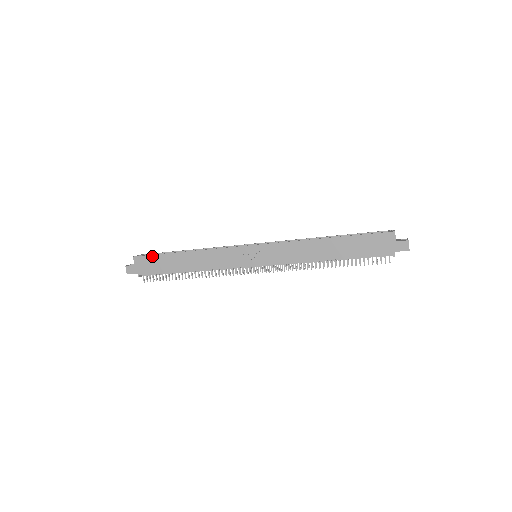
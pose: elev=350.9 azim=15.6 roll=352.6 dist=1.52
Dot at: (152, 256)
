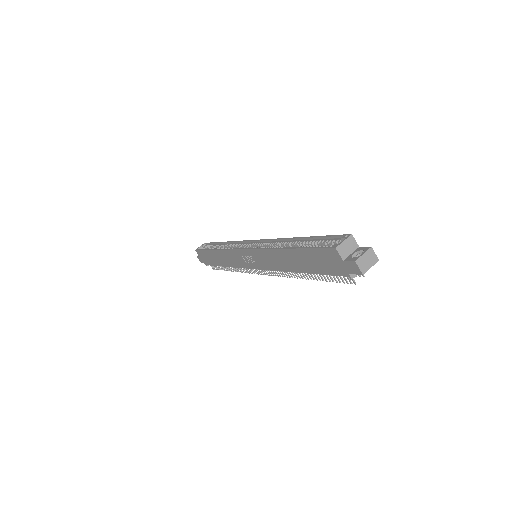
Dot at: (202, 251)
